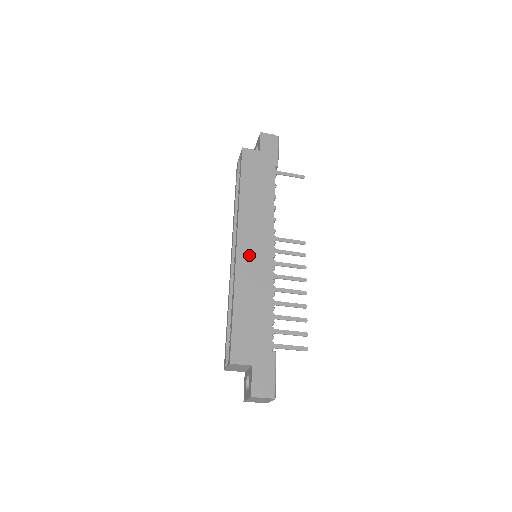
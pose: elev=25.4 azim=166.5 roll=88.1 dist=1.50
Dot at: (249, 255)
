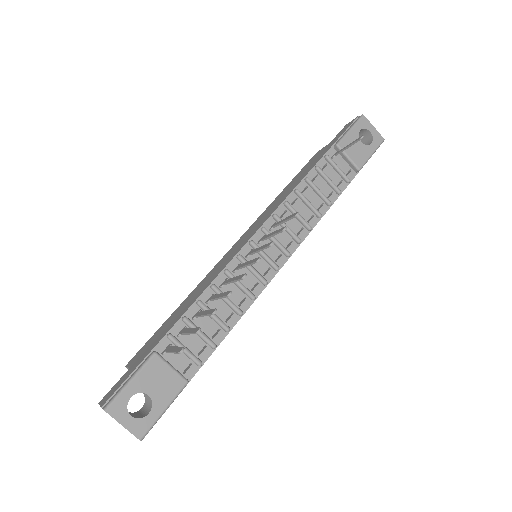
Dot at: (231, 251)
